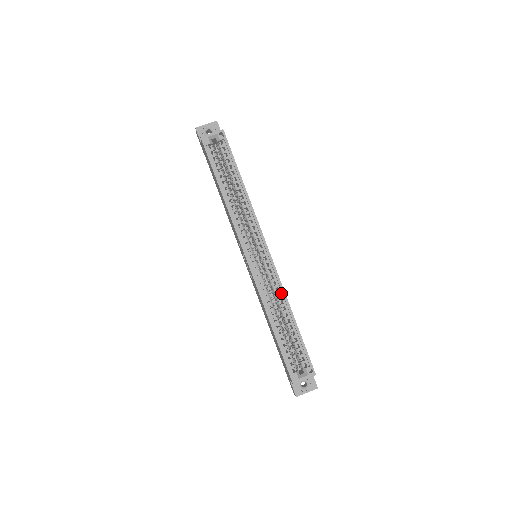
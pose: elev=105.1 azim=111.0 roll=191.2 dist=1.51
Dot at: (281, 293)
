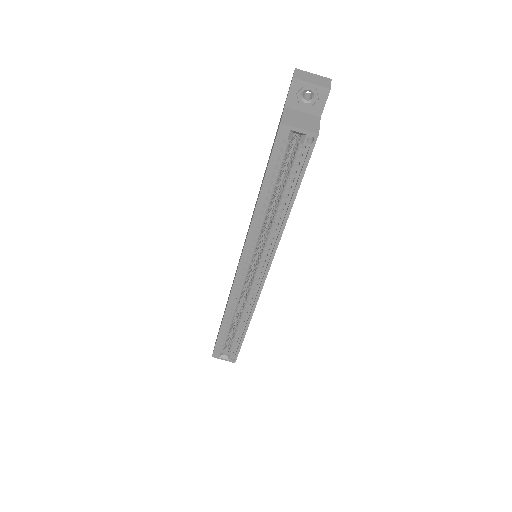
Dot at: (251, 307)
